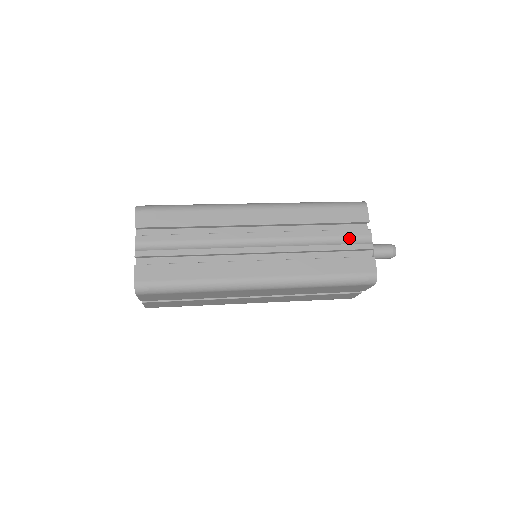
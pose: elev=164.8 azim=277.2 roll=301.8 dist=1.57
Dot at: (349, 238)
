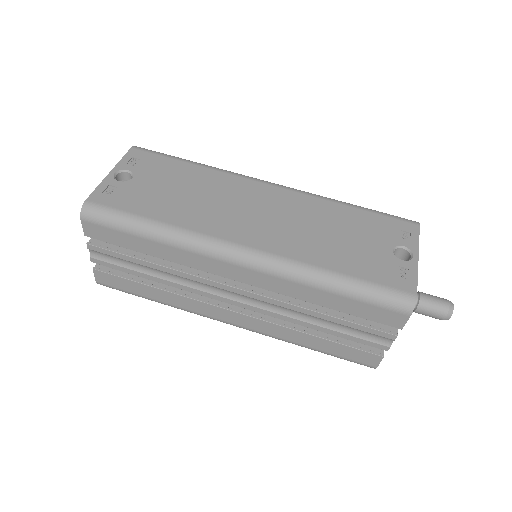
Dot at: (361, 331)
